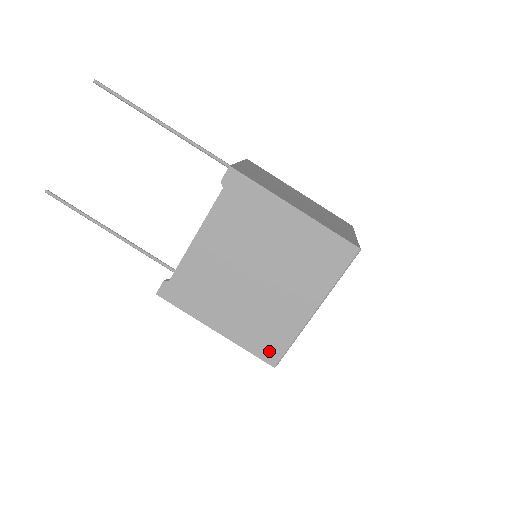
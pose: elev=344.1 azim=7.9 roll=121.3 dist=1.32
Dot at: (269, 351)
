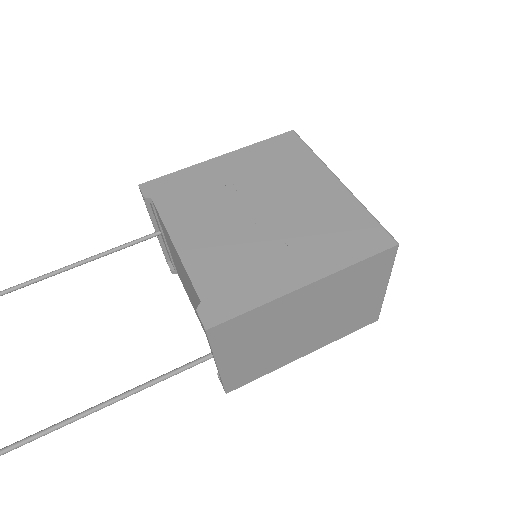
Dot at: (370, 239)
